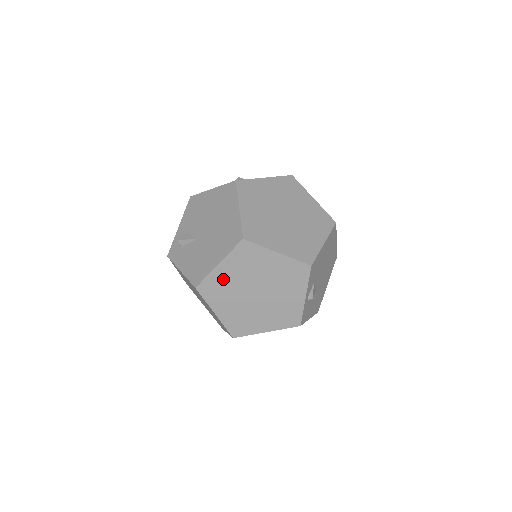
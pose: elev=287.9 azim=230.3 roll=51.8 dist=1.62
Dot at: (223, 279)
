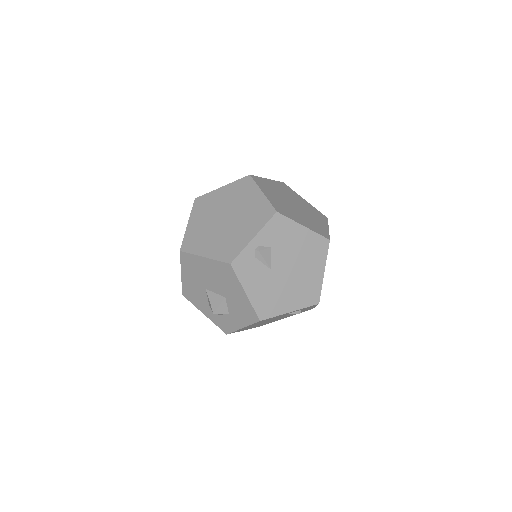
Dot at: (215, 199)
